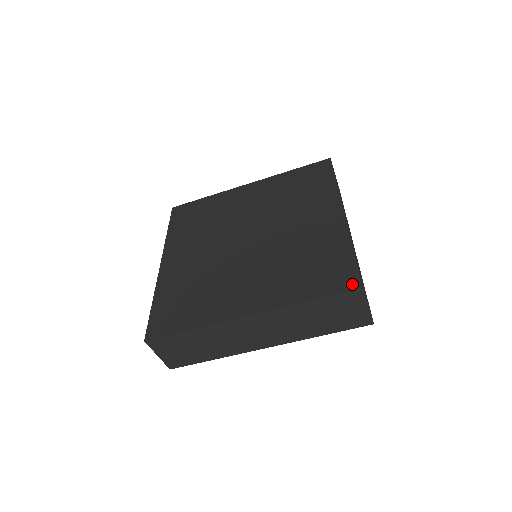
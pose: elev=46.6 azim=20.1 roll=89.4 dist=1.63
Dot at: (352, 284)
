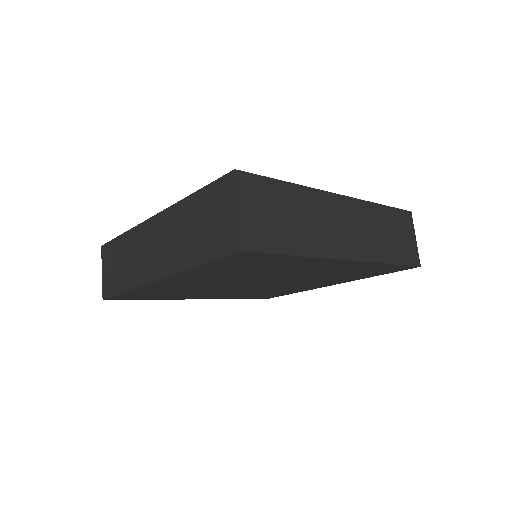
Dot at: occluded
